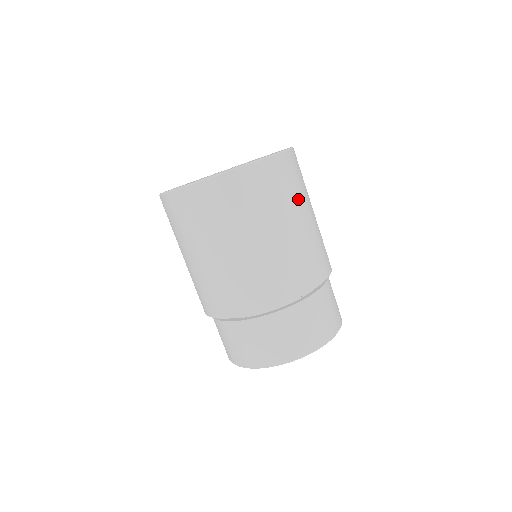
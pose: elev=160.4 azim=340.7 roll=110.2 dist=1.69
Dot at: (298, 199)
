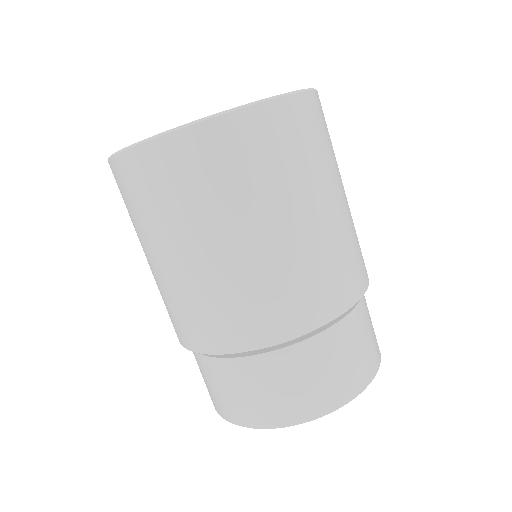
Dot at: (233, 204)
